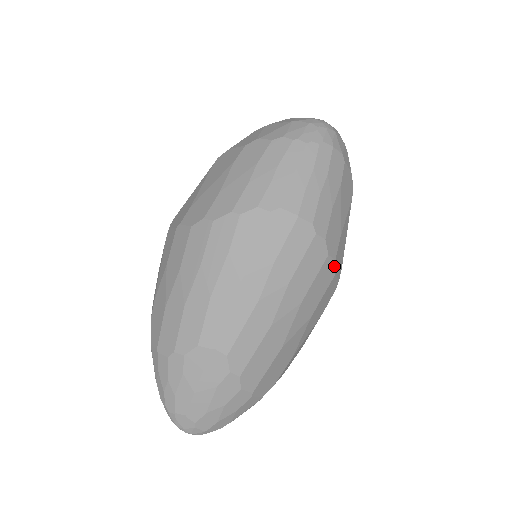
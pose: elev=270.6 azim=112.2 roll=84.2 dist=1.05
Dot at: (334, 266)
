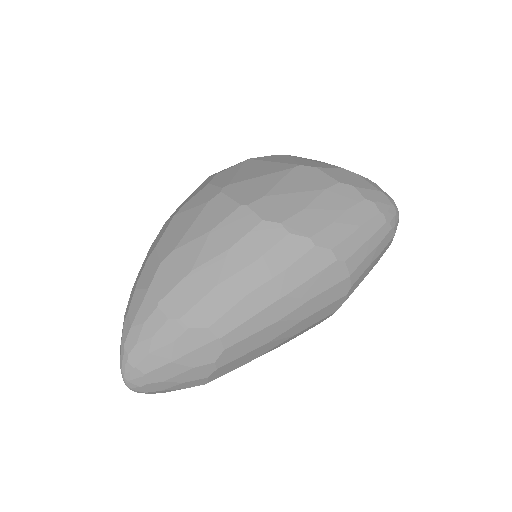
Dot at: occluded
